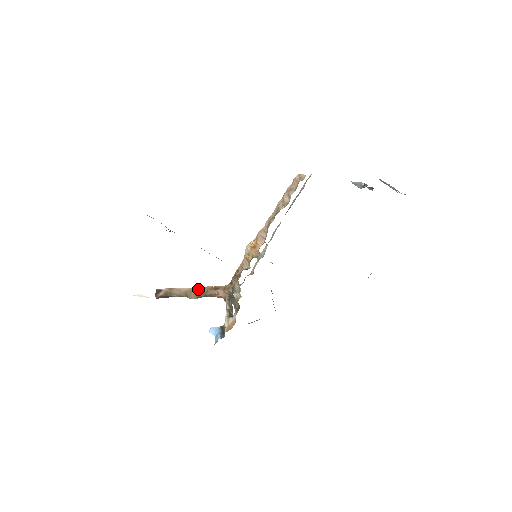
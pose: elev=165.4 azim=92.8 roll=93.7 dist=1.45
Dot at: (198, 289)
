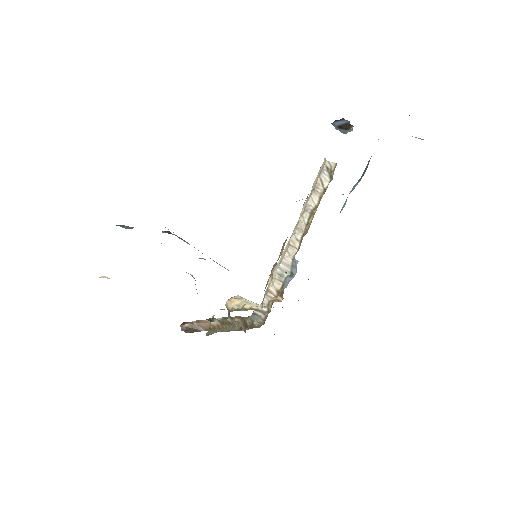
Dot at: occluded
